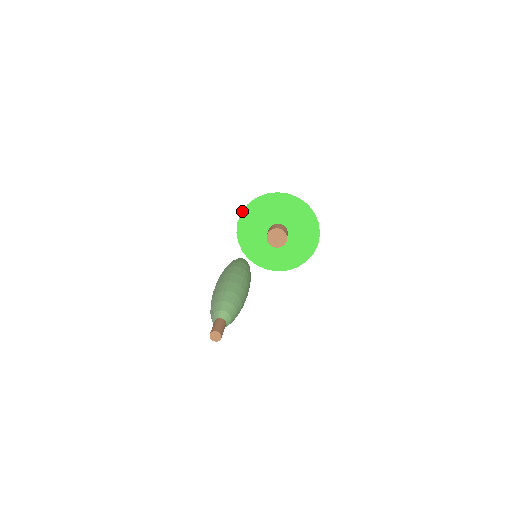
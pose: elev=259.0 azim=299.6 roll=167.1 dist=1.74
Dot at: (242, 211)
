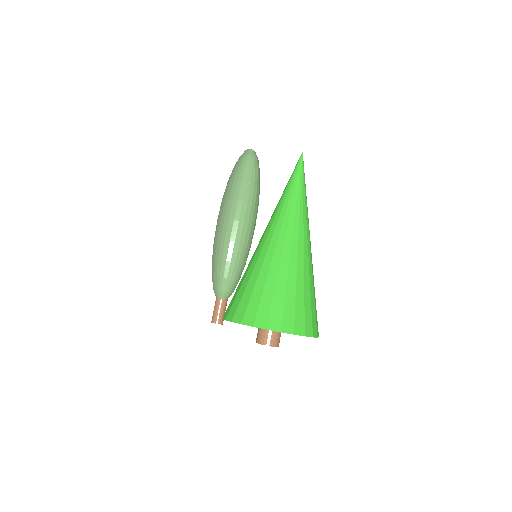
Dot at: (226, 320)
